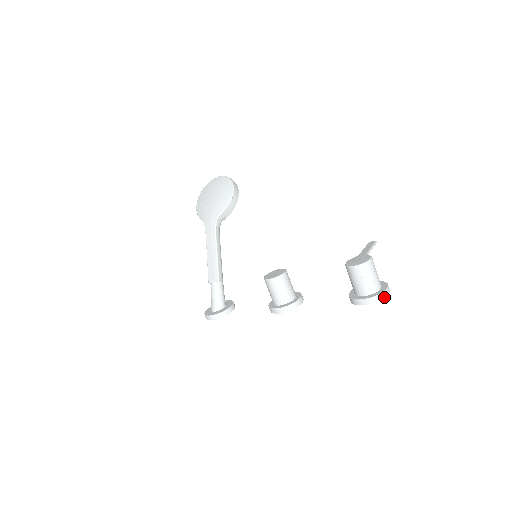
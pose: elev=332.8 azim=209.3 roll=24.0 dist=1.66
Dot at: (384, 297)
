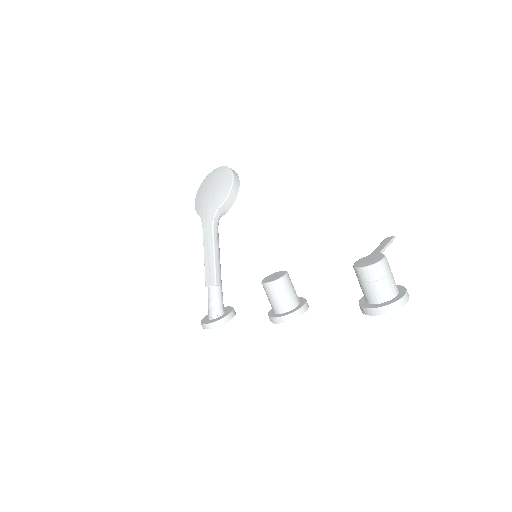
Dot at: (401, 305)
